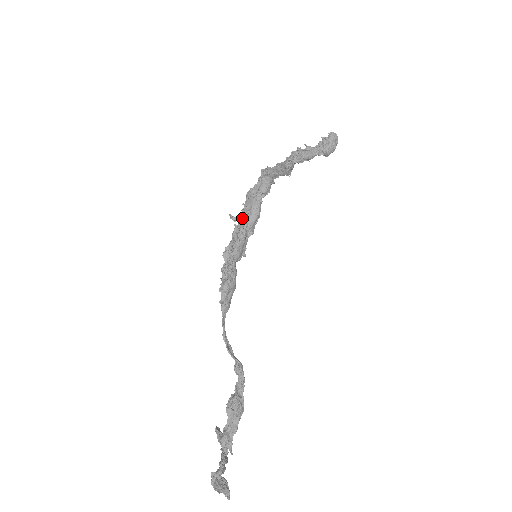
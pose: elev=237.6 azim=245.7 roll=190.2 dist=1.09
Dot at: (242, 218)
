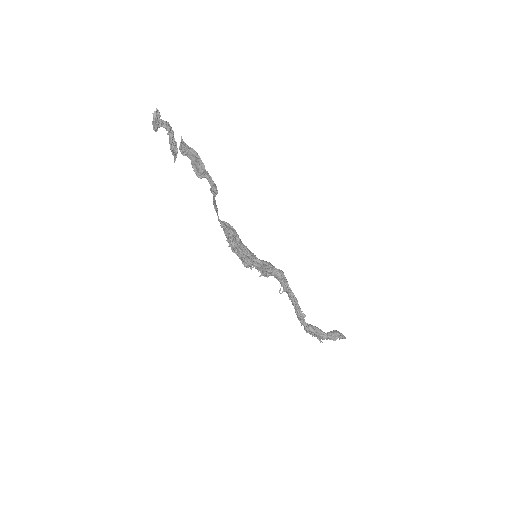
Dot at: occluded
